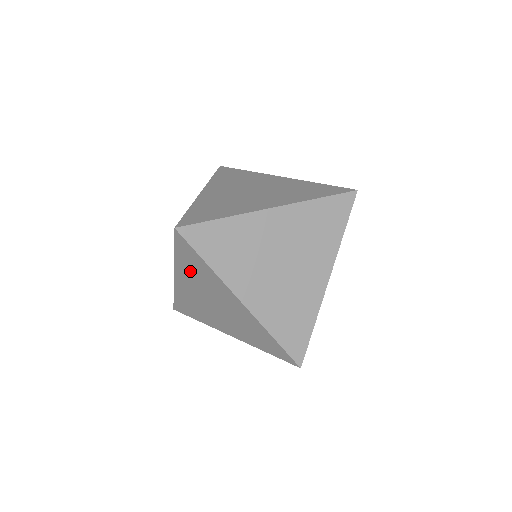
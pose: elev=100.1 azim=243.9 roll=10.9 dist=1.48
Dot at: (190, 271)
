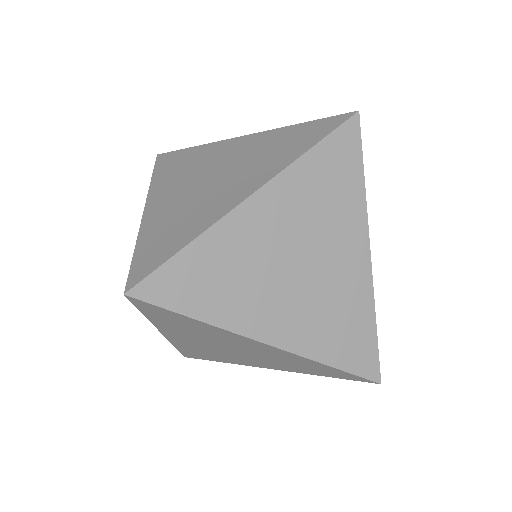
Dot at: (178, 328)
